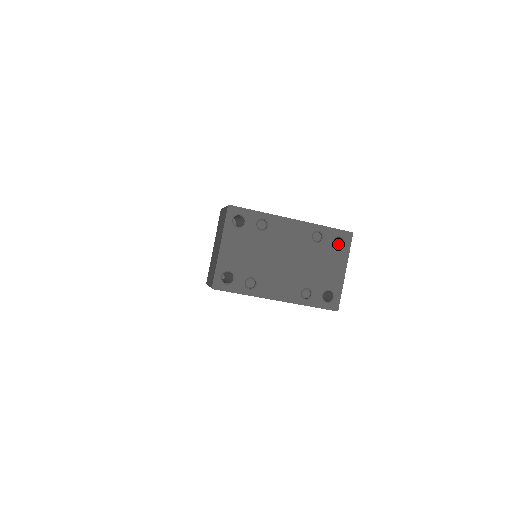
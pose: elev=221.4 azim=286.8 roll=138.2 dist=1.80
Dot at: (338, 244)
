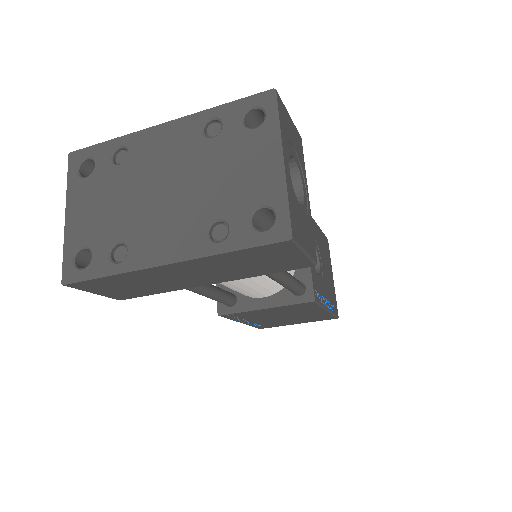
Dot at: occluded
